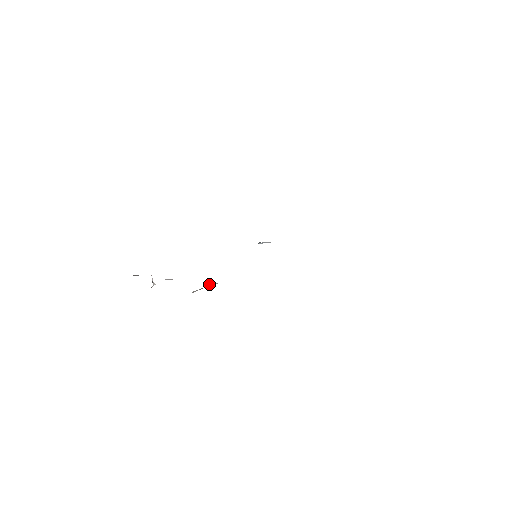
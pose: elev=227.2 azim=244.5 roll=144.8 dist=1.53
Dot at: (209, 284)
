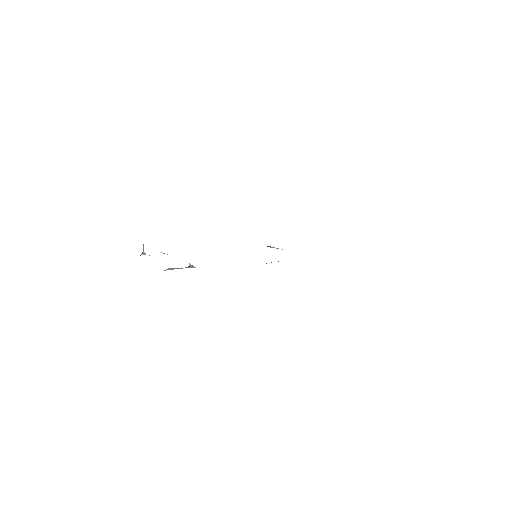
Dot at: (188, 266)
